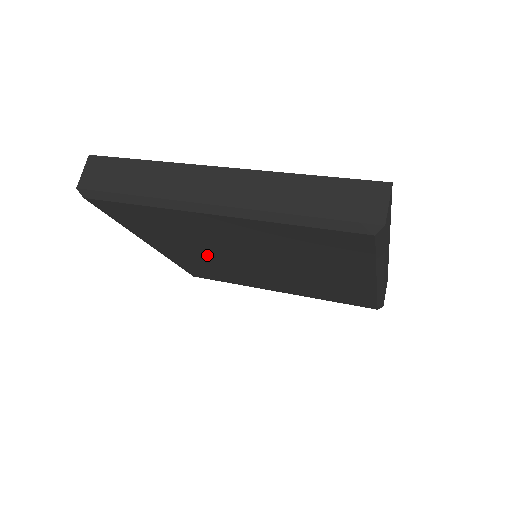
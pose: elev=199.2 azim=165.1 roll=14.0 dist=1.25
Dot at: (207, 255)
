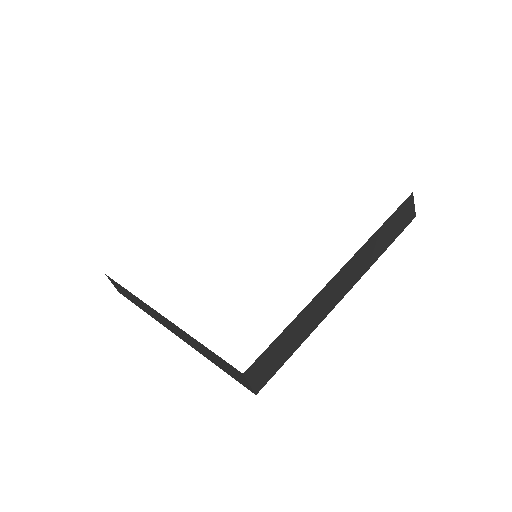
Dot at: occluded
